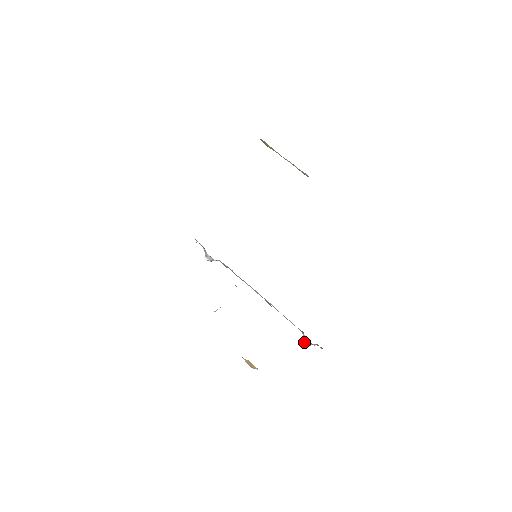
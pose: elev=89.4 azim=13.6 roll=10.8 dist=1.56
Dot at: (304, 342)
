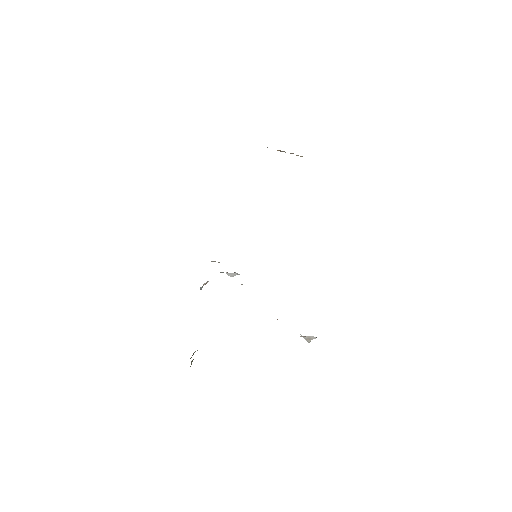
Dot at: (303, 337)
